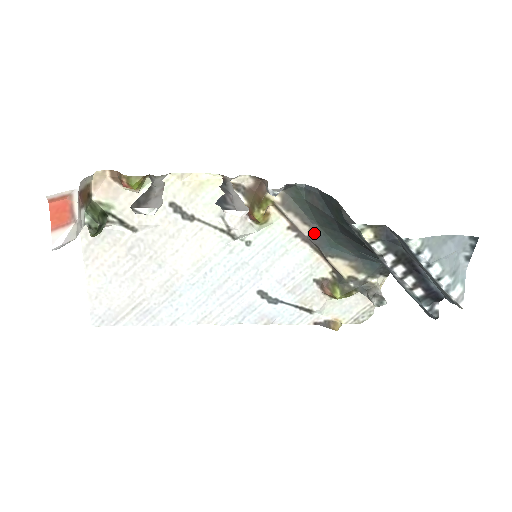
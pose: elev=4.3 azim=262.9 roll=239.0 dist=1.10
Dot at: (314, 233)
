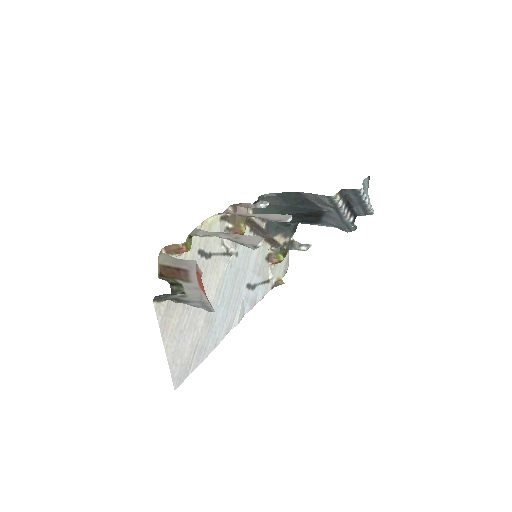
Dot at: (267, 225)
